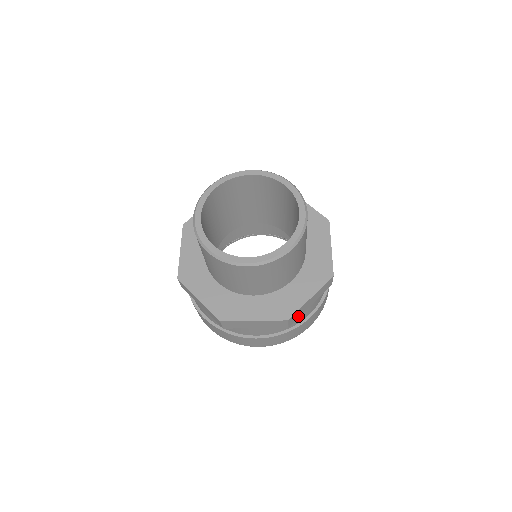
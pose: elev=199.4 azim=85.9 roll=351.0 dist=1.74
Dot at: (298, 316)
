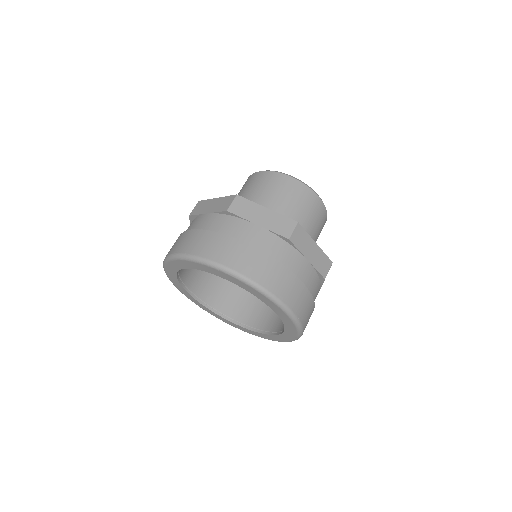
Dot at: occluded
